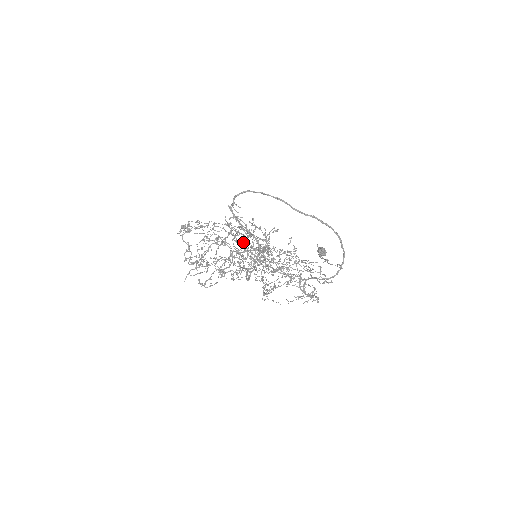
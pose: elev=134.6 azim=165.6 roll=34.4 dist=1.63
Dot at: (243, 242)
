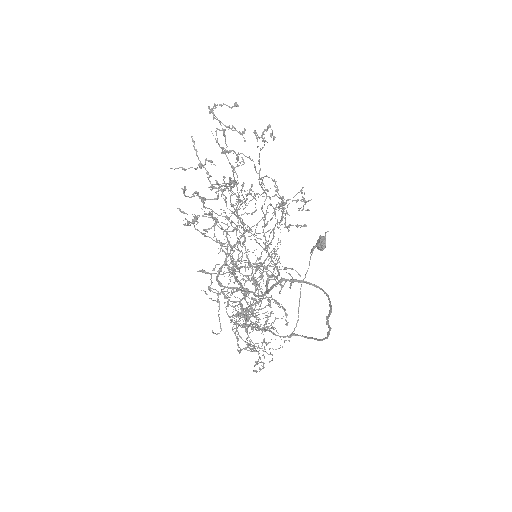
Dot at: occluded
